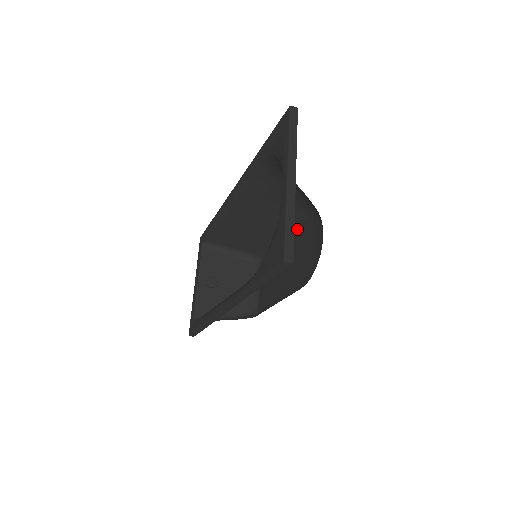
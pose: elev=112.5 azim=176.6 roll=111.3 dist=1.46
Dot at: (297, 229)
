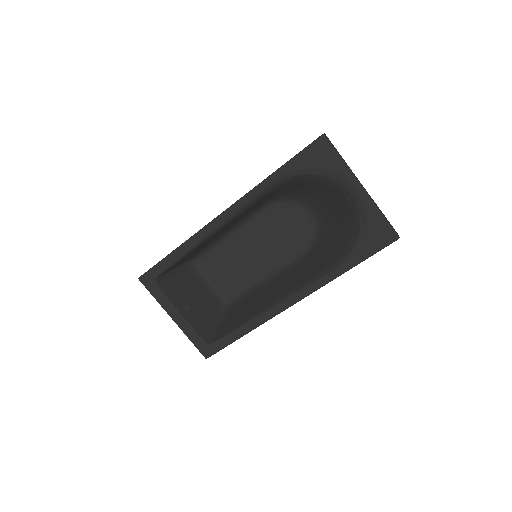
Dot at: (256, 218)
